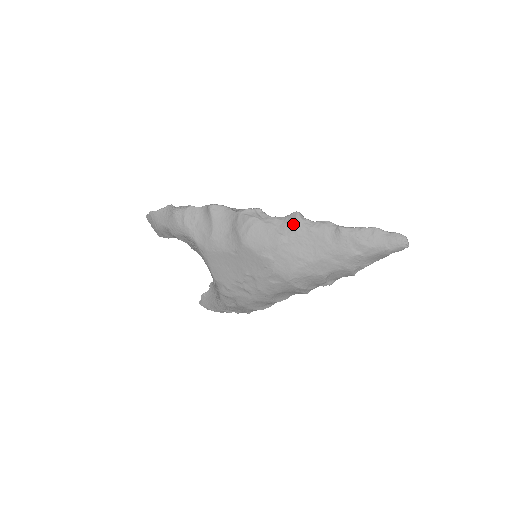
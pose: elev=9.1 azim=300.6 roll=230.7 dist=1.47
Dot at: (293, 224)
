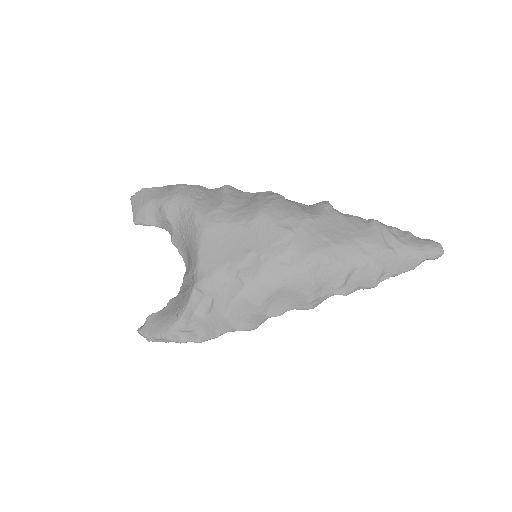
Dot at: (322, 207)
